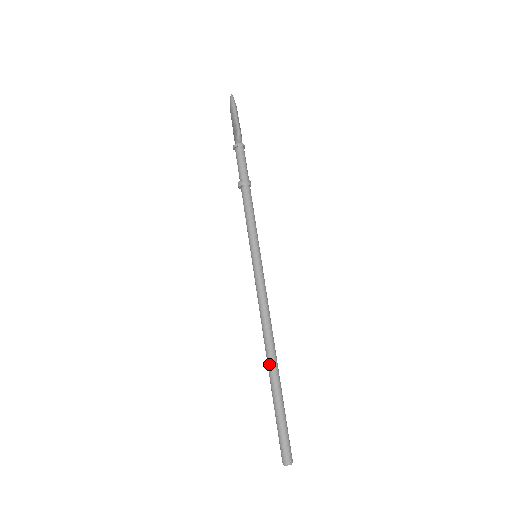
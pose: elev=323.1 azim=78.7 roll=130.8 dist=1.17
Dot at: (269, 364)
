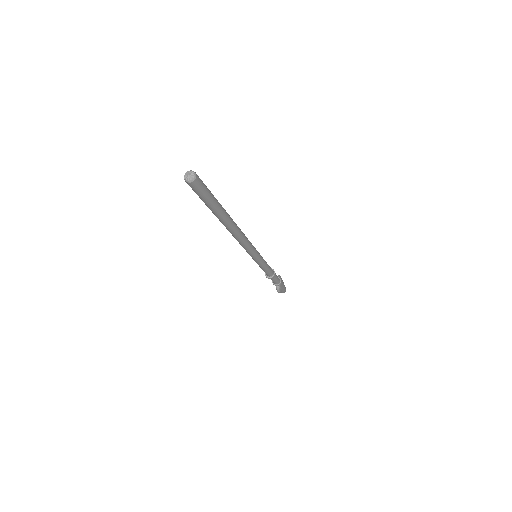
Dot at: occluded
